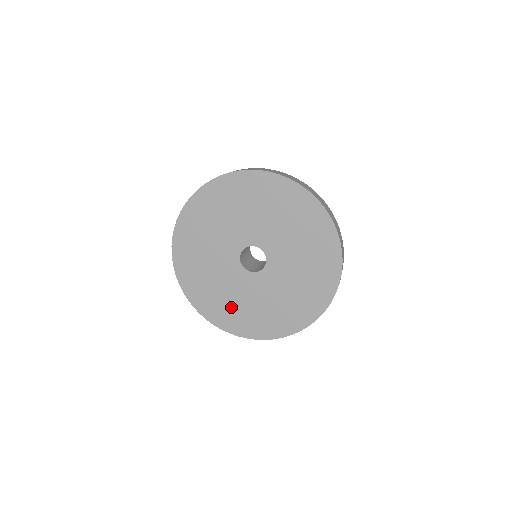
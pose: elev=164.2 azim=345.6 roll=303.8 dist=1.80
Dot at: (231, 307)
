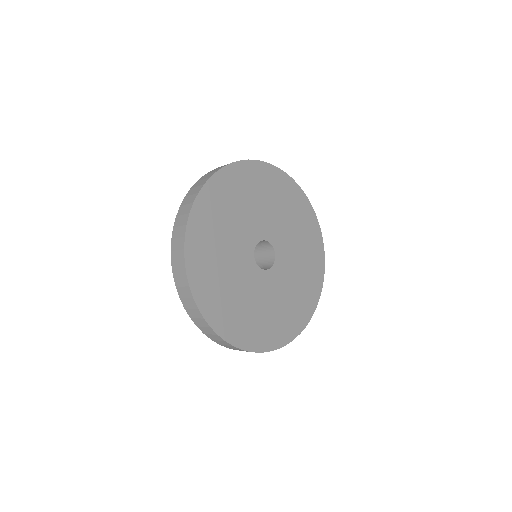
Dot at: (240, 311)
